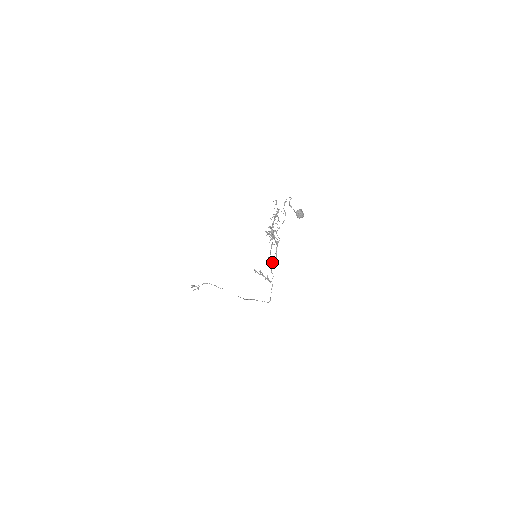
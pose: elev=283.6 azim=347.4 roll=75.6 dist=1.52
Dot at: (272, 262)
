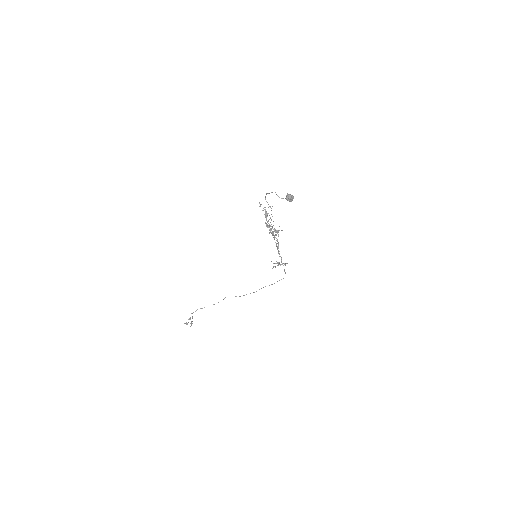
Dot at: occluded
